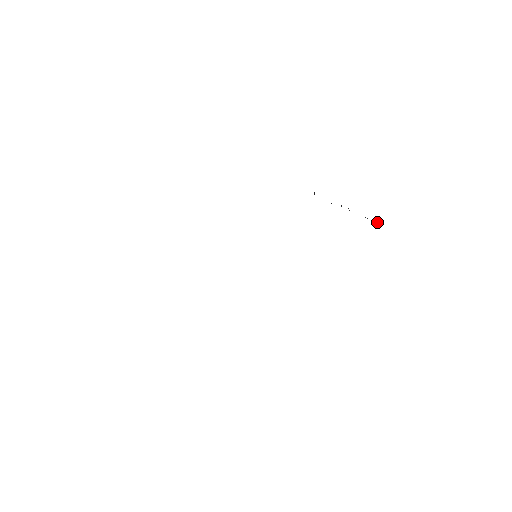
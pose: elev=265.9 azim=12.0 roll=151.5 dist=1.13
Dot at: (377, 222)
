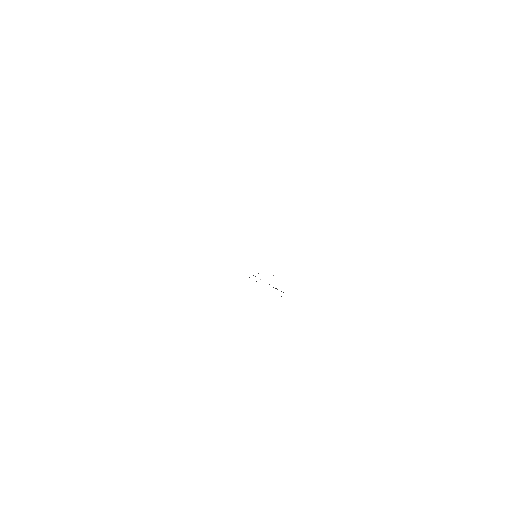
Dot at: occluded
